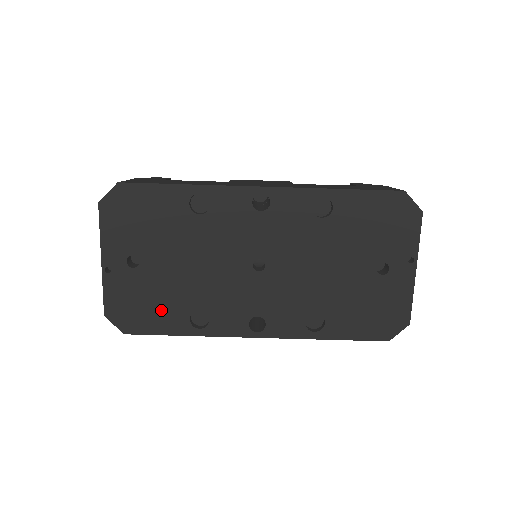
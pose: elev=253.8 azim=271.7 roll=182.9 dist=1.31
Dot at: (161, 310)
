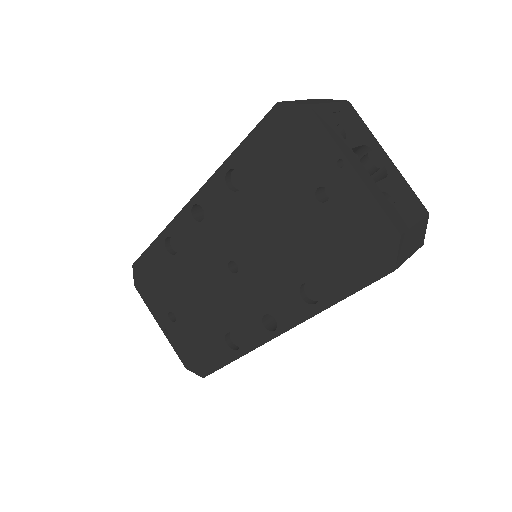
Dot at: (208, 346)
